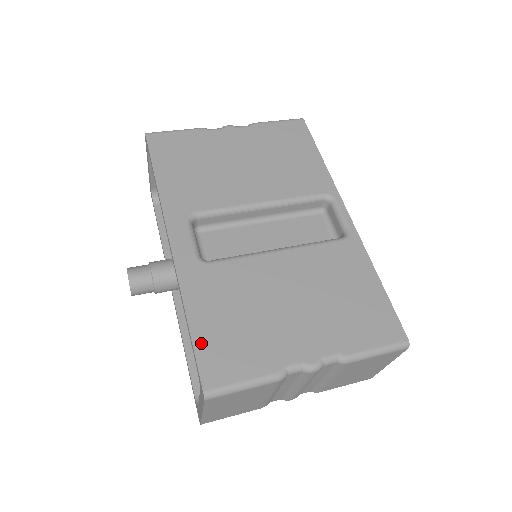
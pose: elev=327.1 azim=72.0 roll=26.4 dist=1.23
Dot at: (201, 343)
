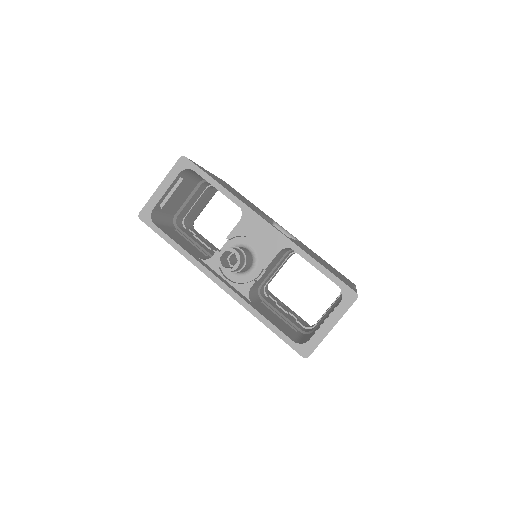
Dot at: (331, 272)
